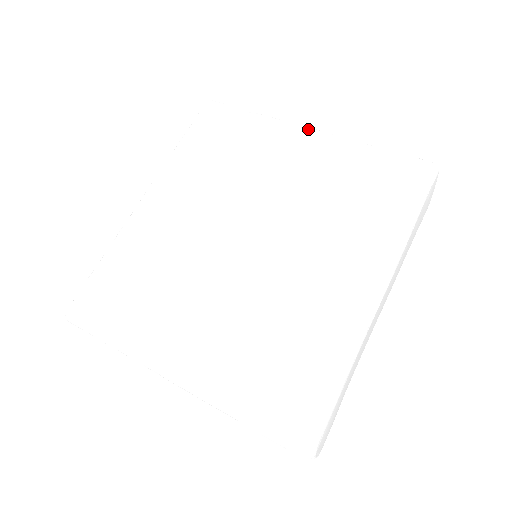
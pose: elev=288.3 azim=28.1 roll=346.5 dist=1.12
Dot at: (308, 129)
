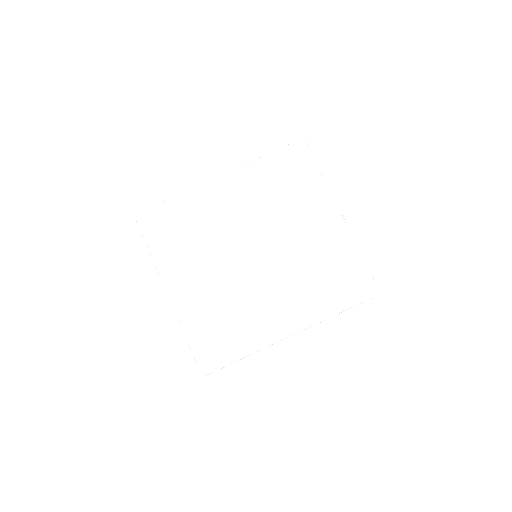
Dot at: (338, 212)
